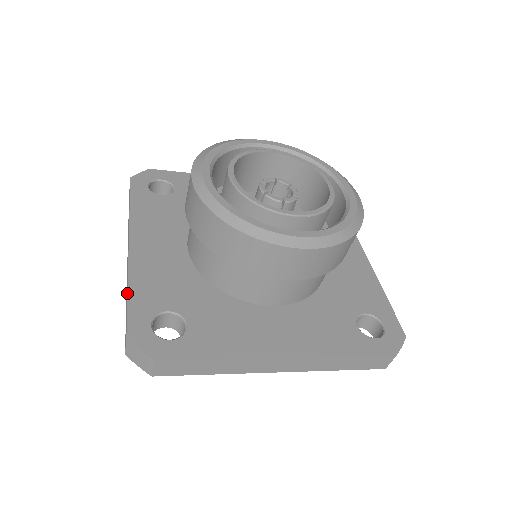
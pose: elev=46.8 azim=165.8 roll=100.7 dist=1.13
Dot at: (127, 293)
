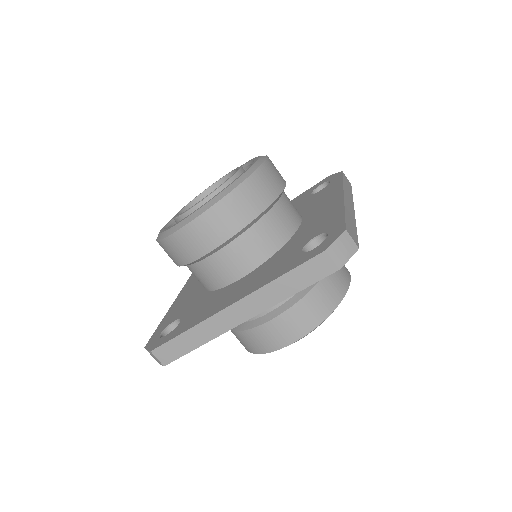
Dot at: (159, 325)
